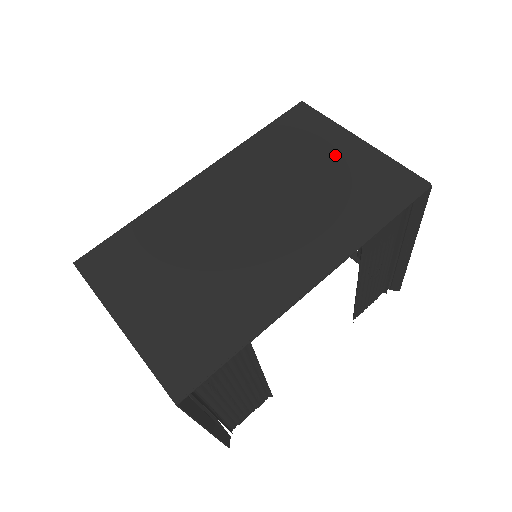
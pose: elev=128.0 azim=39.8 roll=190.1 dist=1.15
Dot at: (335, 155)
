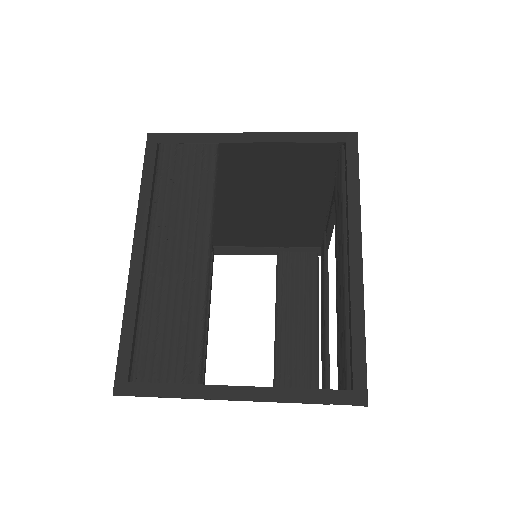
Dot at: (264, 241)
